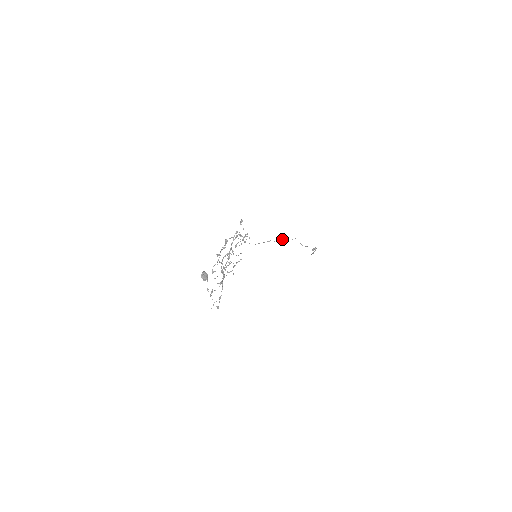
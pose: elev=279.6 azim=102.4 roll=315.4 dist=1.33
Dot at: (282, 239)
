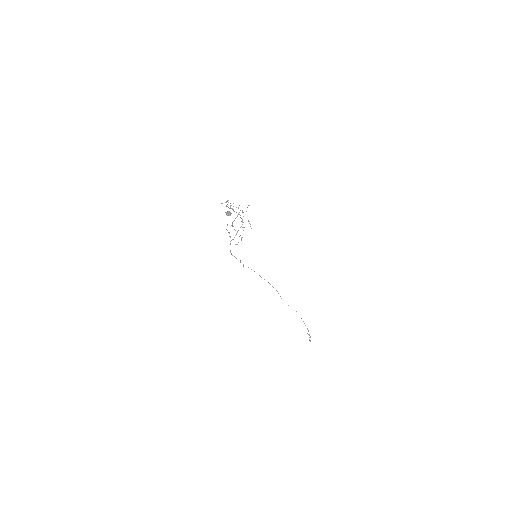
Dot at: (269, 283)
